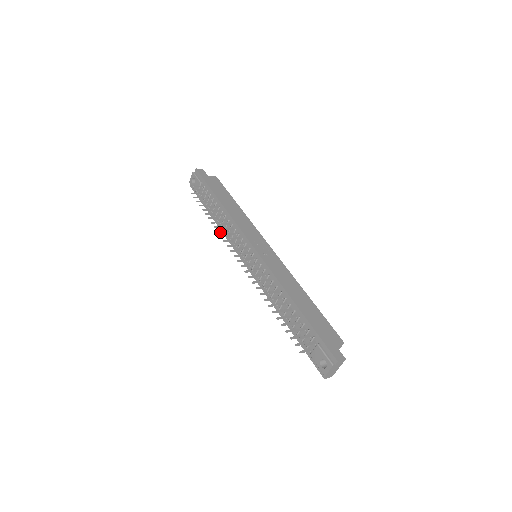
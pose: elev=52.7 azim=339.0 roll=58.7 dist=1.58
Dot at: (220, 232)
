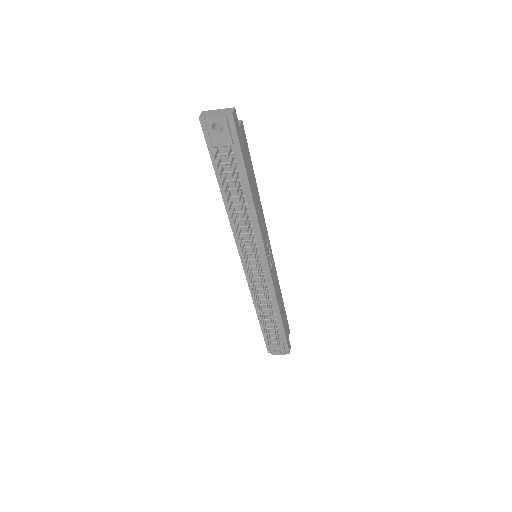
Dot at: (236, 231)
